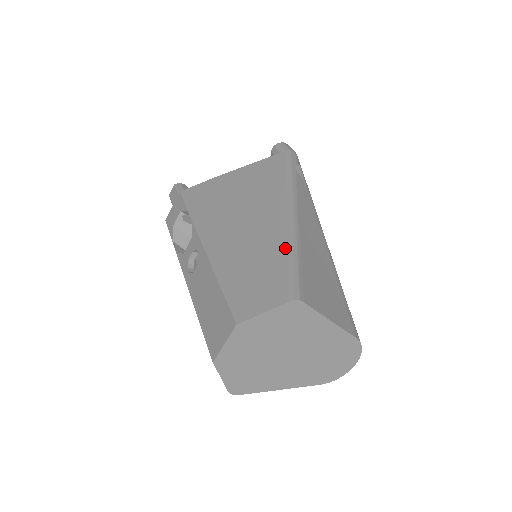
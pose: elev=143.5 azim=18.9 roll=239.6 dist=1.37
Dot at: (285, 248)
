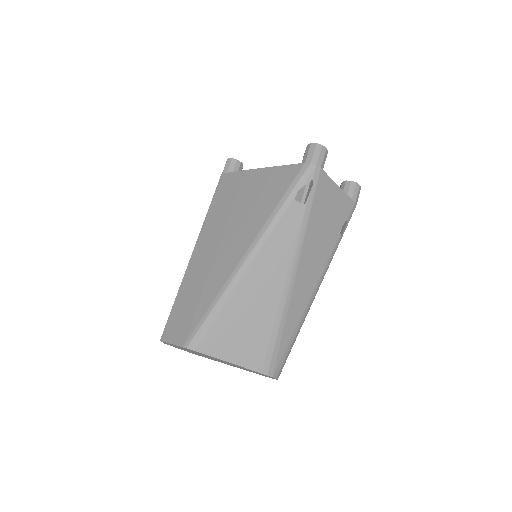
Dot at: (214, 297)
